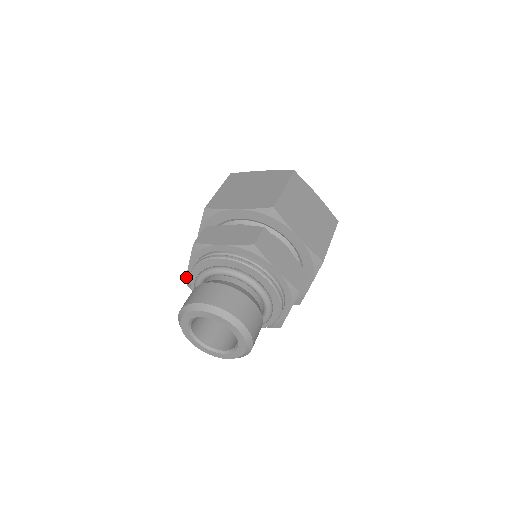
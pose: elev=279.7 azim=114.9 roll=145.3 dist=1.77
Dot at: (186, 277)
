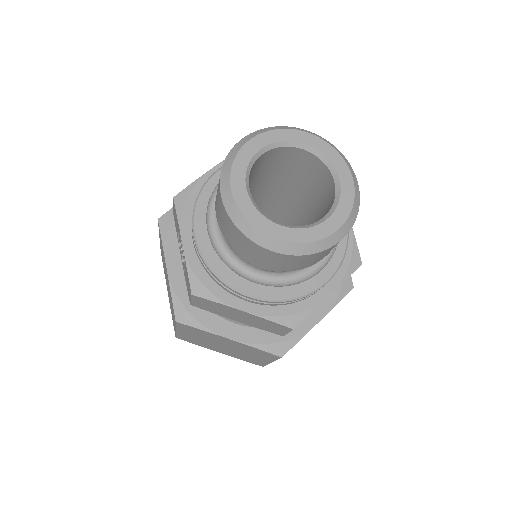
Dot at: (188, 275)
